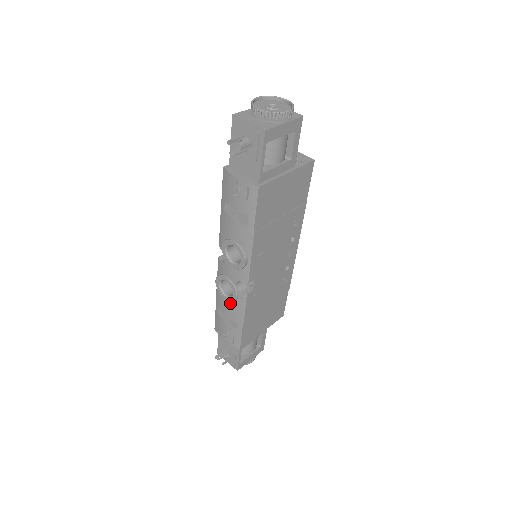
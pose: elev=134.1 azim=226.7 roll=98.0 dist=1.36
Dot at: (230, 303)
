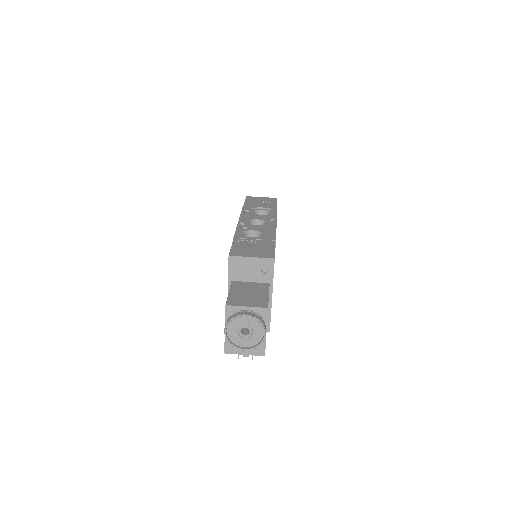
Dot at: occluded
